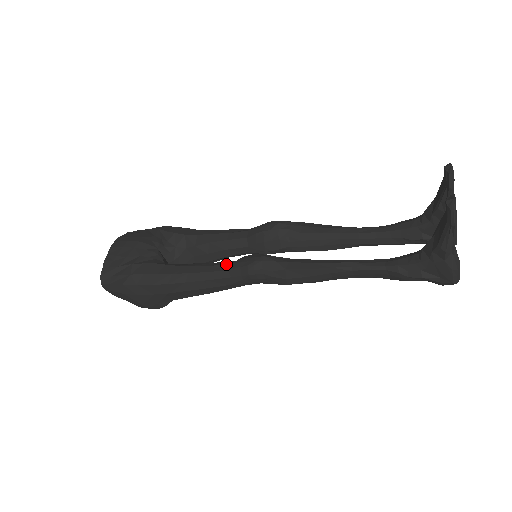
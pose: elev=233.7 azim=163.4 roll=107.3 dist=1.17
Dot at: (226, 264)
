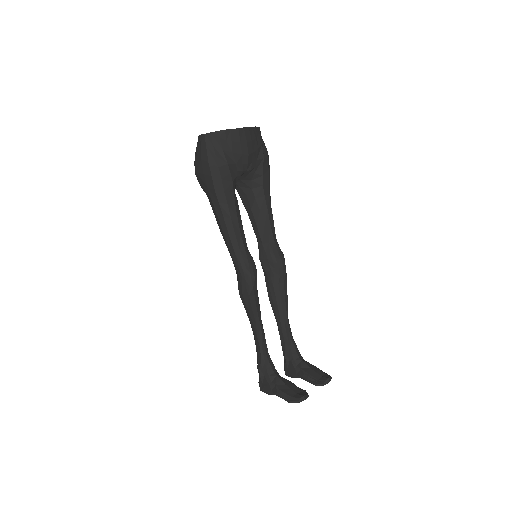
Dot at: (244, 247)
